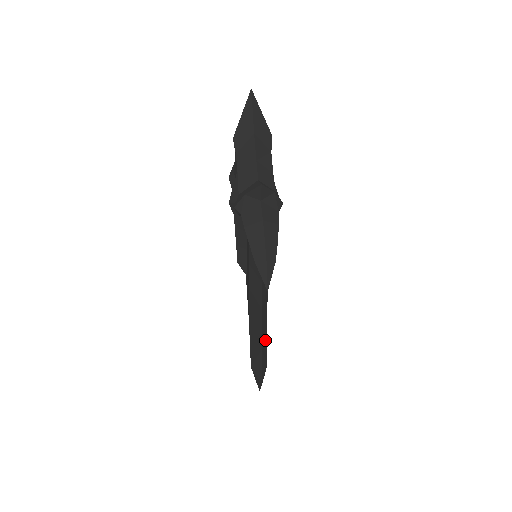
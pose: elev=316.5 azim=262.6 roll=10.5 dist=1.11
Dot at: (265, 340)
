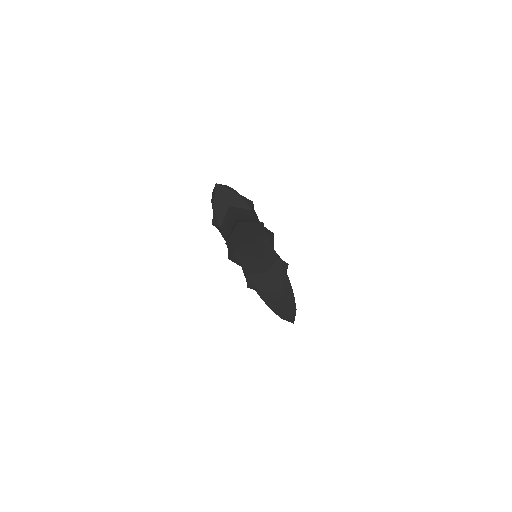
Dot at: occluded
